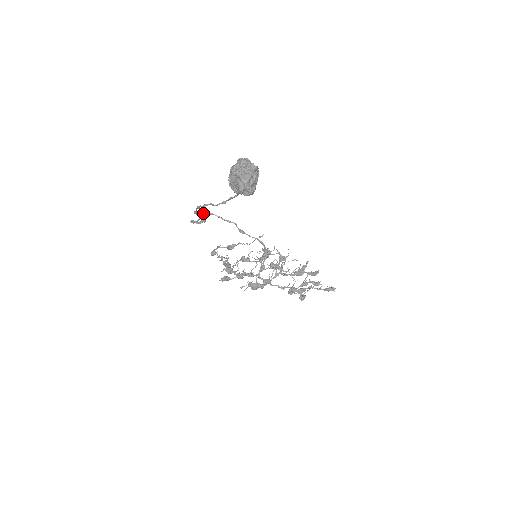
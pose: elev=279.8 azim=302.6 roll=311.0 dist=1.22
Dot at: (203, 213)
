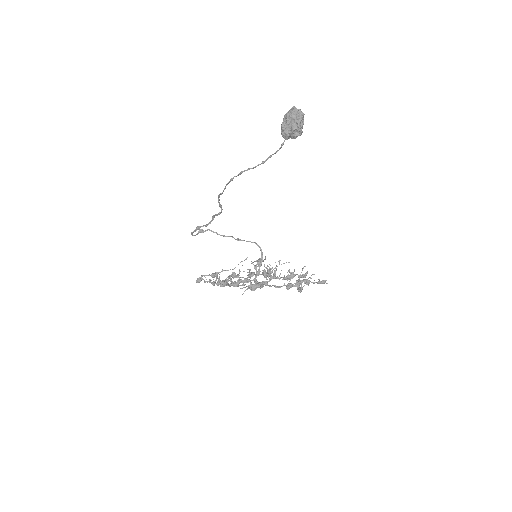
Dot at: (200, 229)
